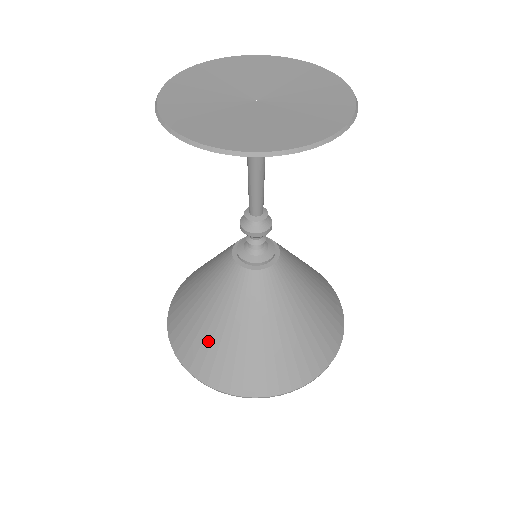
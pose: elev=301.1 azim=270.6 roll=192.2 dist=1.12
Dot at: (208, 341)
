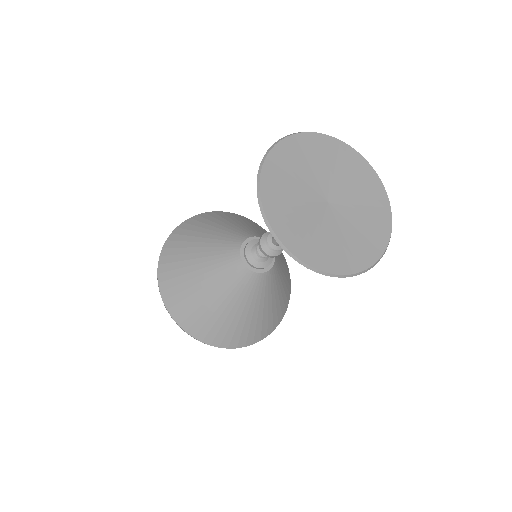
Dot at: (241, 325)
